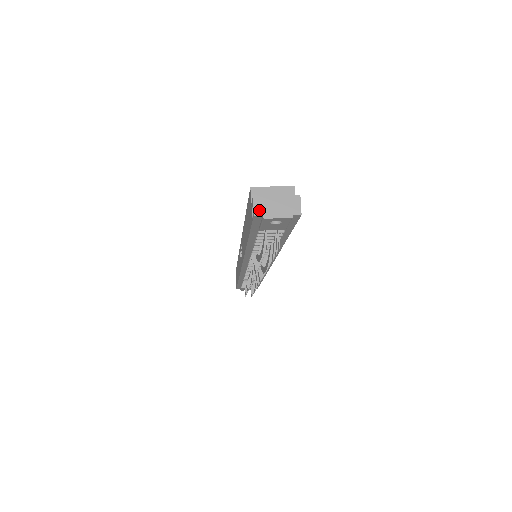
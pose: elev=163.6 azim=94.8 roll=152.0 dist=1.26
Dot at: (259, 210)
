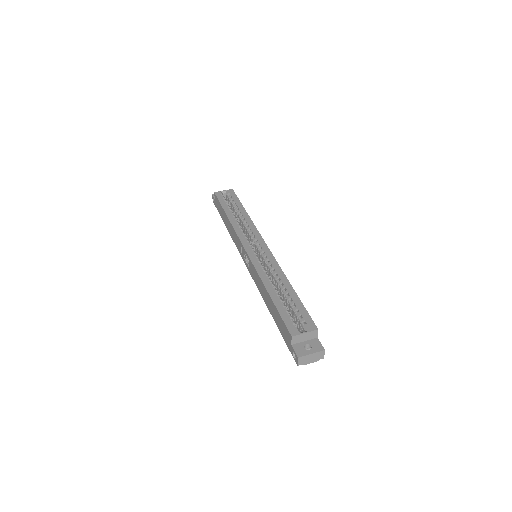
Dot at: (301, 363)
